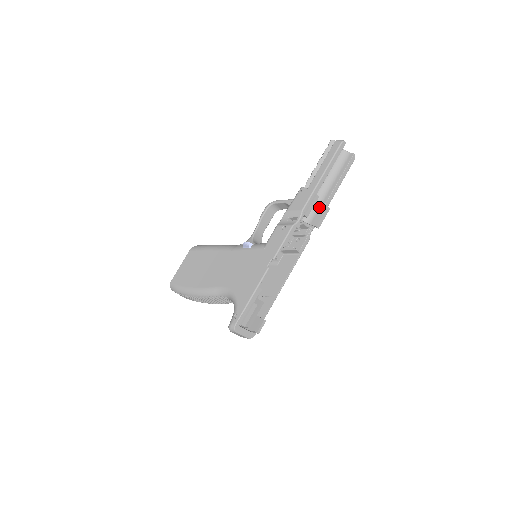
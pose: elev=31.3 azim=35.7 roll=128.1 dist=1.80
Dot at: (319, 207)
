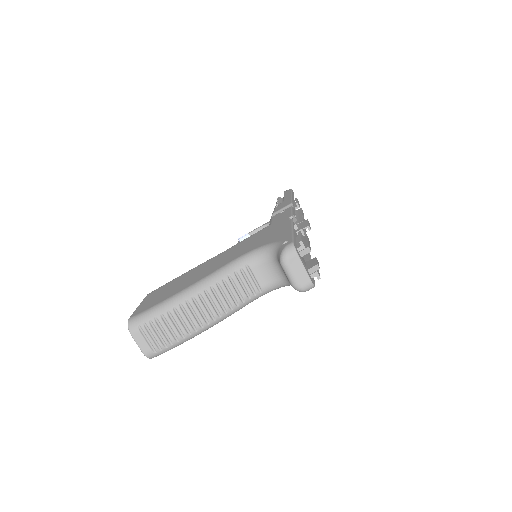
Dot at: (298, 224)
